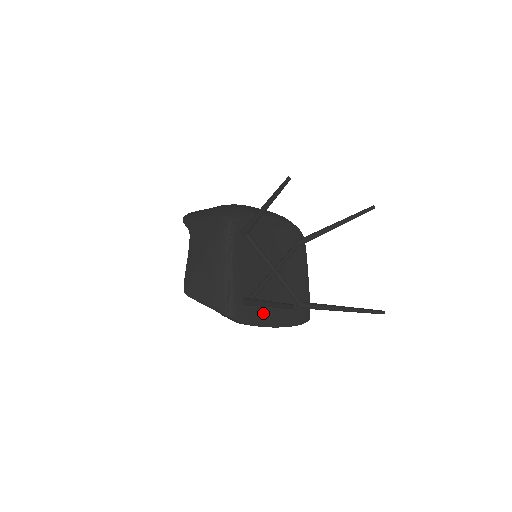
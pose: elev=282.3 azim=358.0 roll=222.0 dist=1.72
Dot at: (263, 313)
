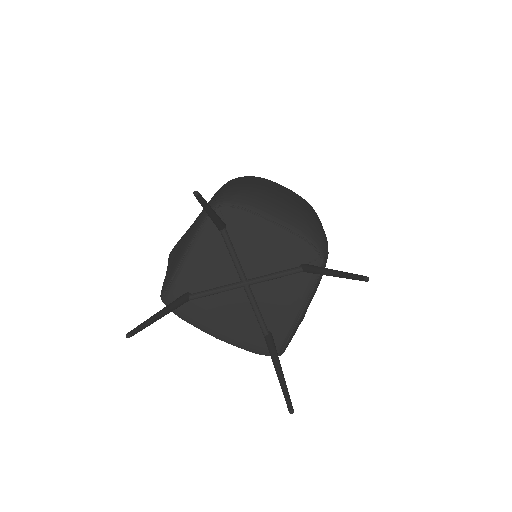
Dot at: (206, 318)
